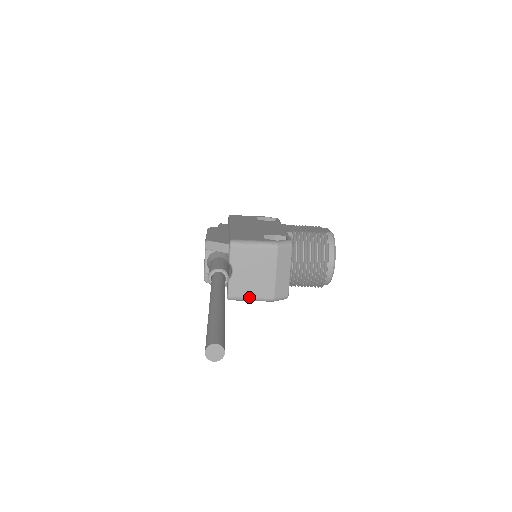
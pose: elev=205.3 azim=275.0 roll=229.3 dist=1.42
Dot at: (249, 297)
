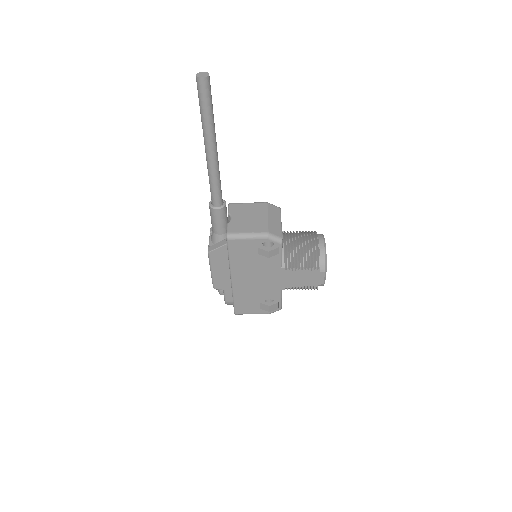
Dot at: (245, 232)
